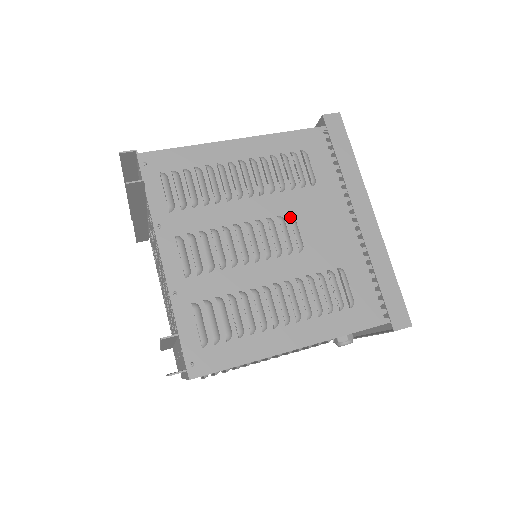
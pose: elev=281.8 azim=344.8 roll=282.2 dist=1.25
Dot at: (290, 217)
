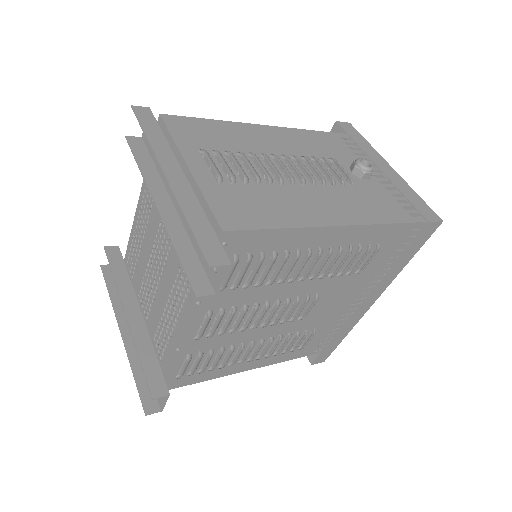
Dot at: (316, 300)
